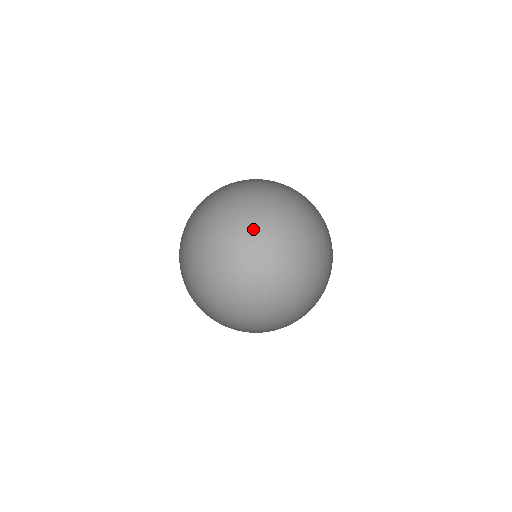
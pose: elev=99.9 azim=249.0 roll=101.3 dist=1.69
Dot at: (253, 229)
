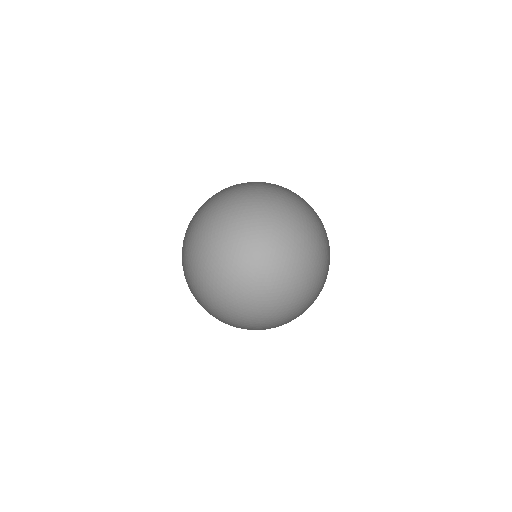
Dot at: (236, 283)
